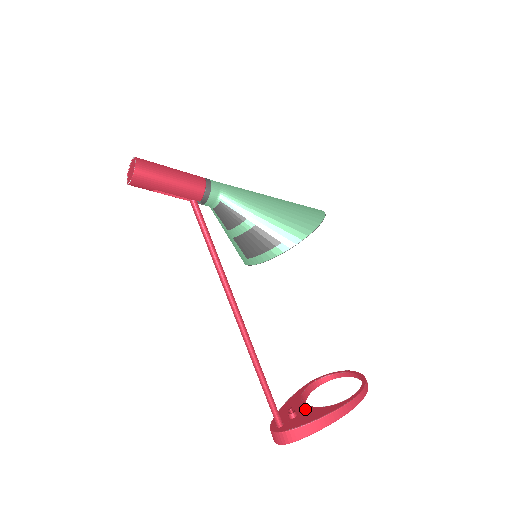
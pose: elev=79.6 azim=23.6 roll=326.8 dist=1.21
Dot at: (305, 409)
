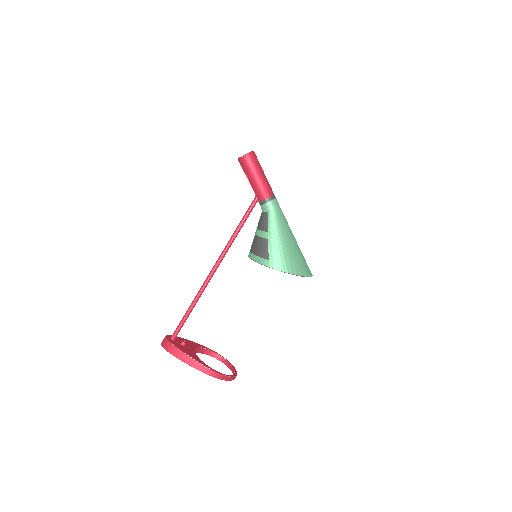
Dot at: (191, 349)
